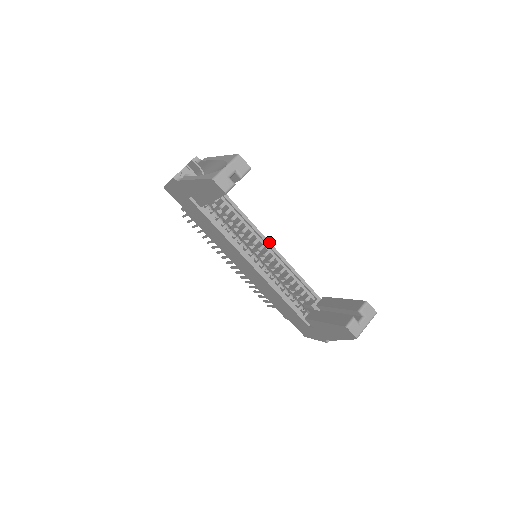
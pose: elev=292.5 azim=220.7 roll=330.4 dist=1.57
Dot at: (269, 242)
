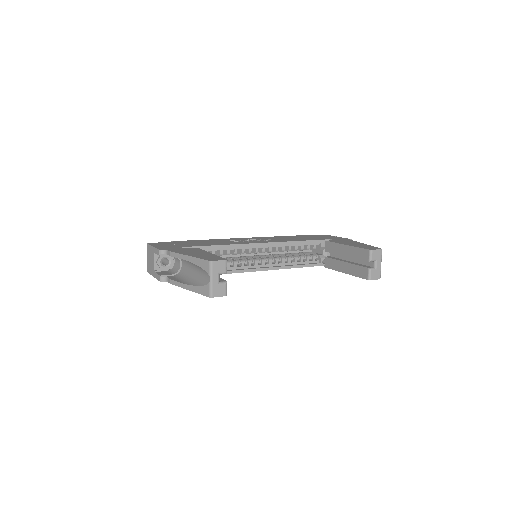
Dot at: (259, 243)
